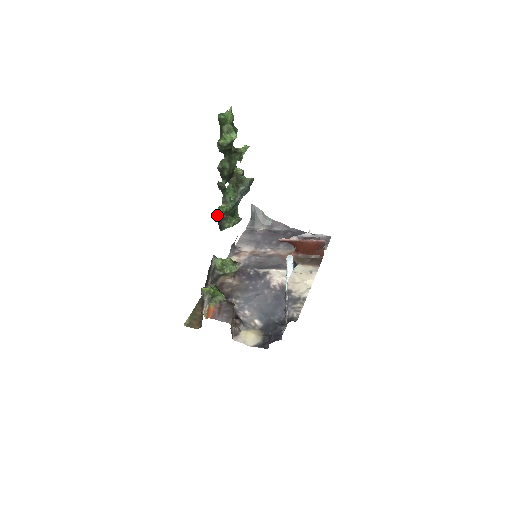
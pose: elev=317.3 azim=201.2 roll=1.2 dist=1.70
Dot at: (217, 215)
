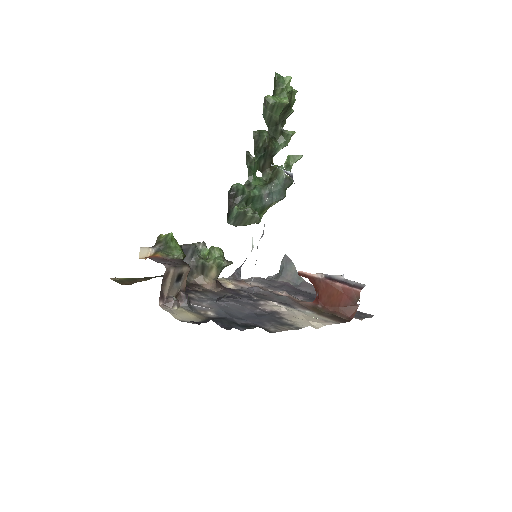
Dot at: (230, 190)
